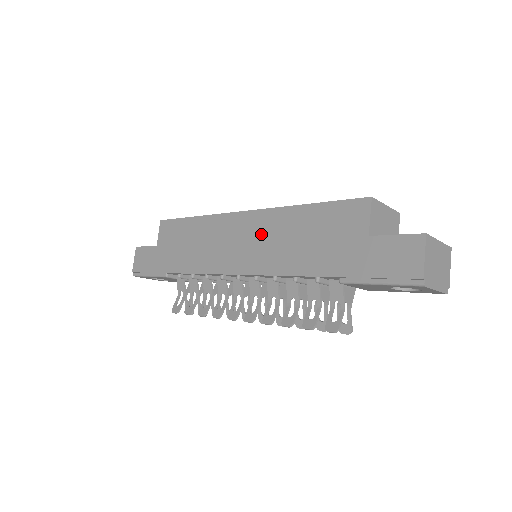
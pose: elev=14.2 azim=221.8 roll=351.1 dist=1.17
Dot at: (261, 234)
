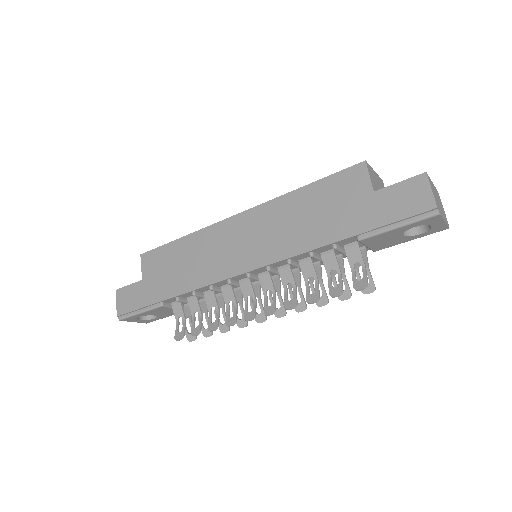
Dot at: (263, 227)
